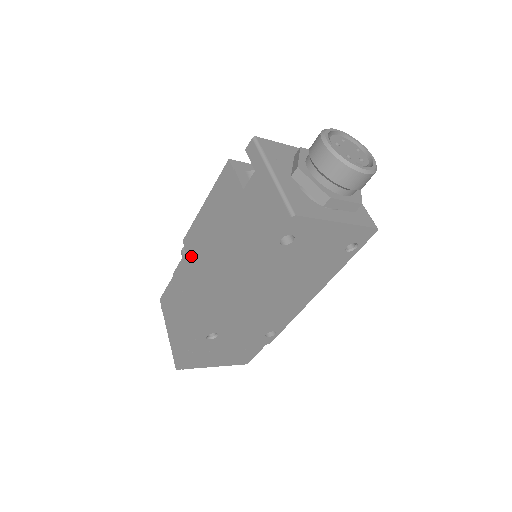
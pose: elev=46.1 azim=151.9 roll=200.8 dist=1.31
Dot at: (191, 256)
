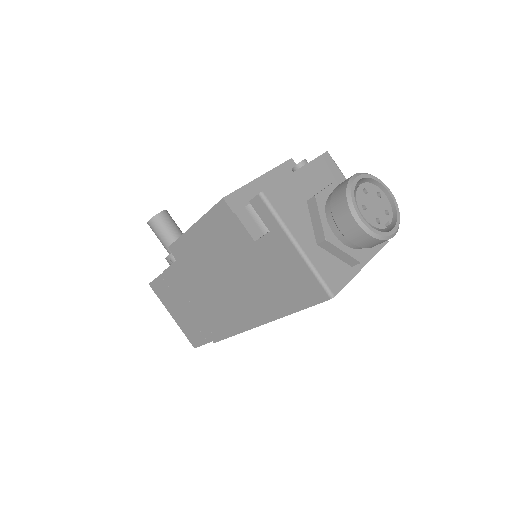
Dot at: (187, 268)
